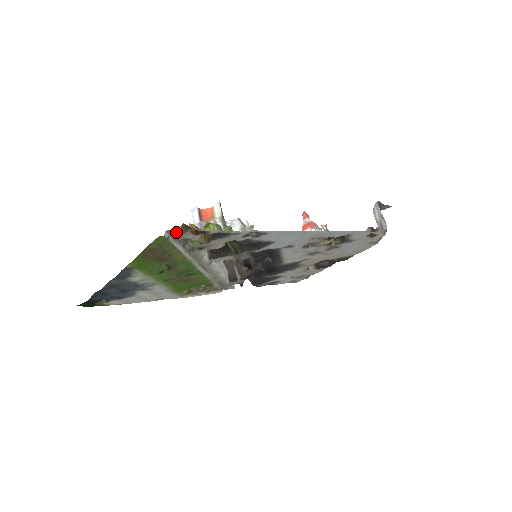
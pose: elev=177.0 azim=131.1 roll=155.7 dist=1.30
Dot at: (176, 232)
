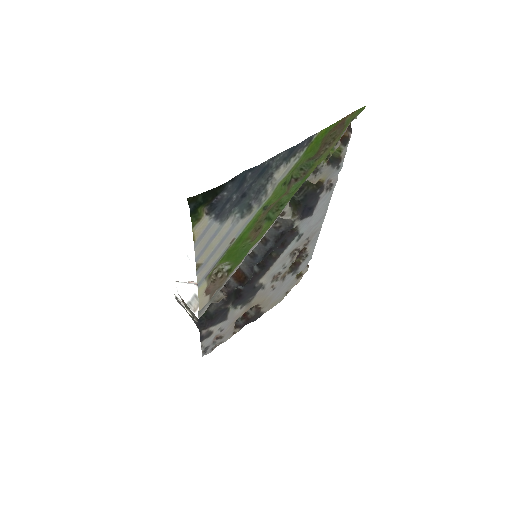
Dot at: (351, 121)
